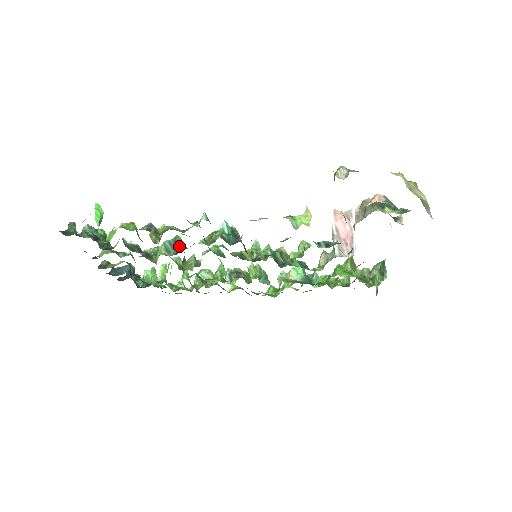
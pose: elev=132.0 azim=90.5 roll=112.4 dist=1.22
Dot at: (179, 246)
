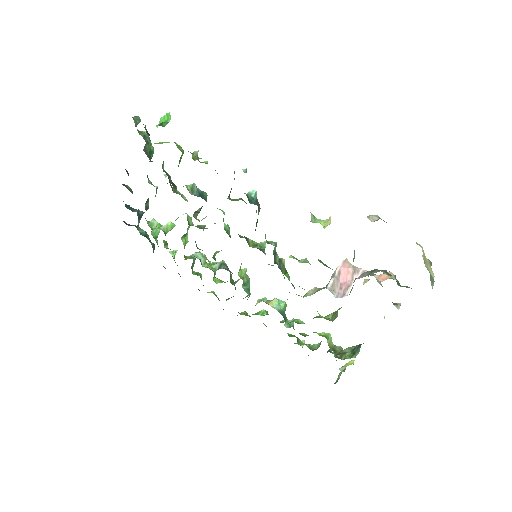
Dot at: (203, 196)
